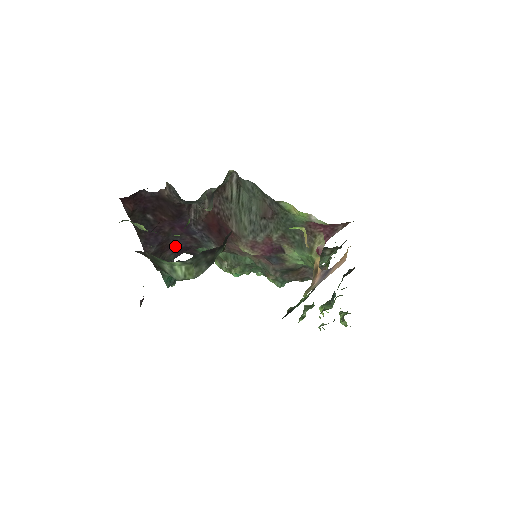
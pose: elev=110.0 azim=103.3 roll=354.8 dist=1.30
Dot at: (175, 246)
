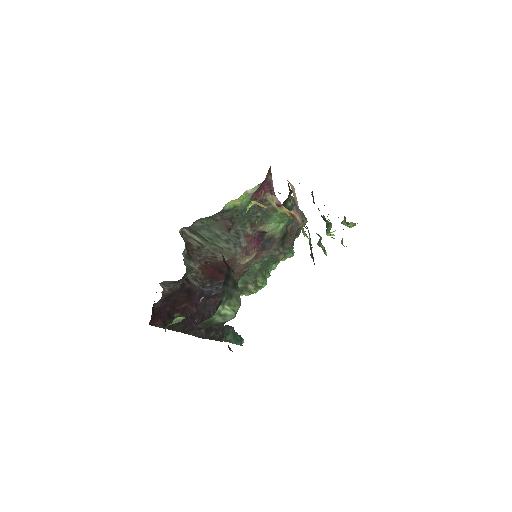
Dot at: (212, 314)
